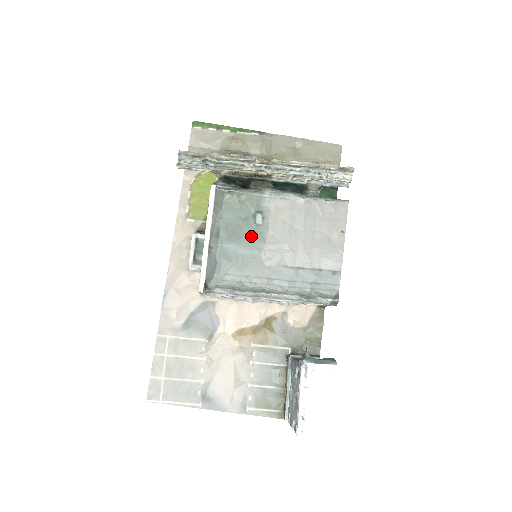
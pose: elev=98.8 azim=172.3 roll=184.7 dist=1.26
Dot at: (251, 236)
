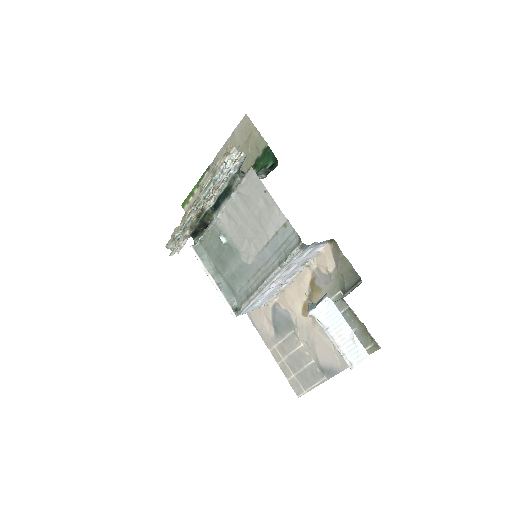
Dot at: (229, 254)
